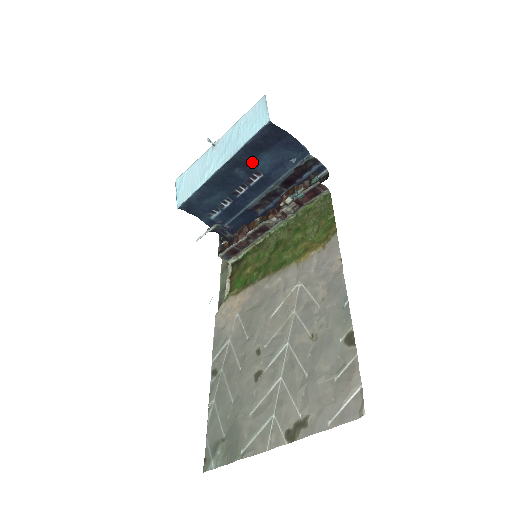
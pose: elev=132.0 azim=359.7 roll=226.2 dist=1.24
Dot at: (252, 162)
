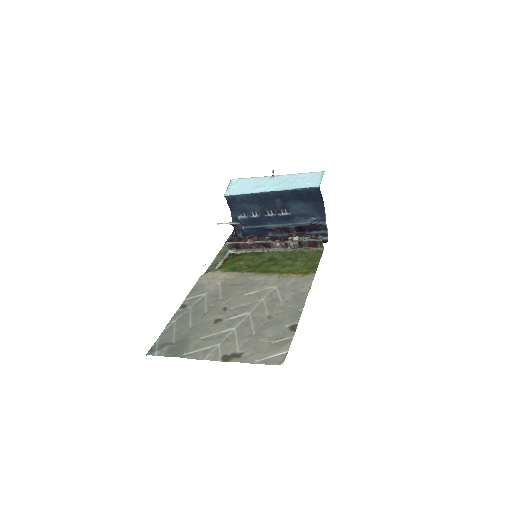
Dot at: (290, 202)
